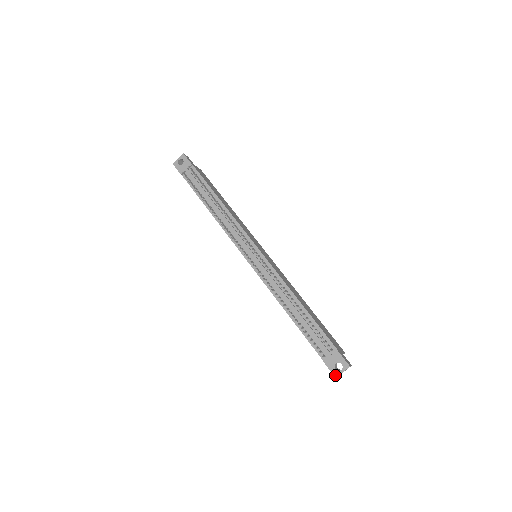
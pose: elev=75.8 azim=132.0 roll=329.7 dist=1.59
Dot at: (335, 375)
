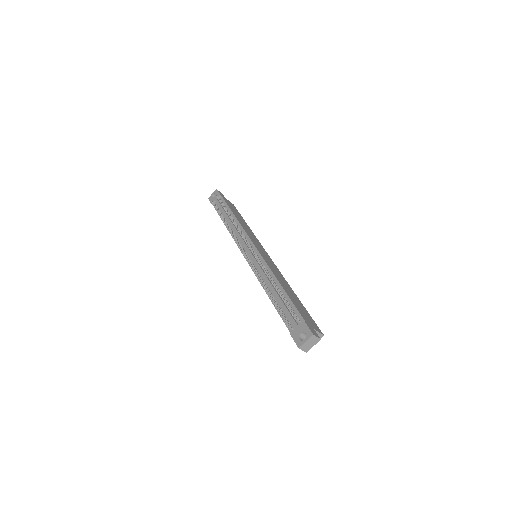
Dot at: (298, 345)
